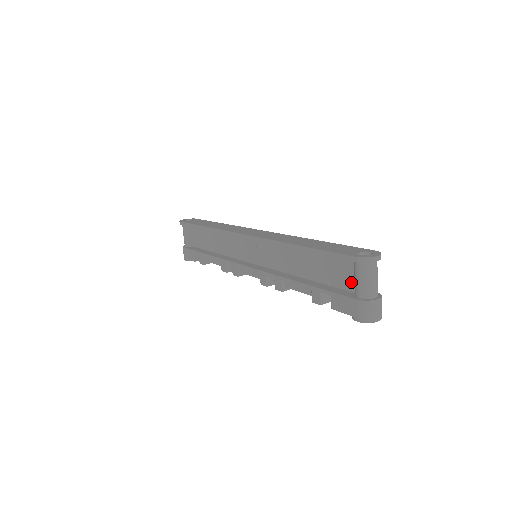
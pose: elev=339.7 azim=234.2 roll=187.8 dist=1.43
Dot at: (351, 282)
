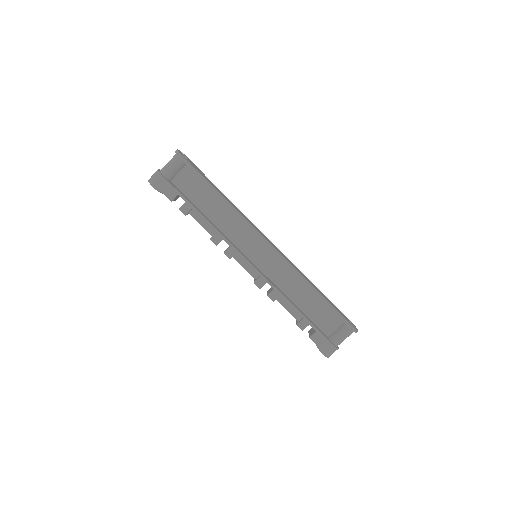
Dot at: (330, 330)
